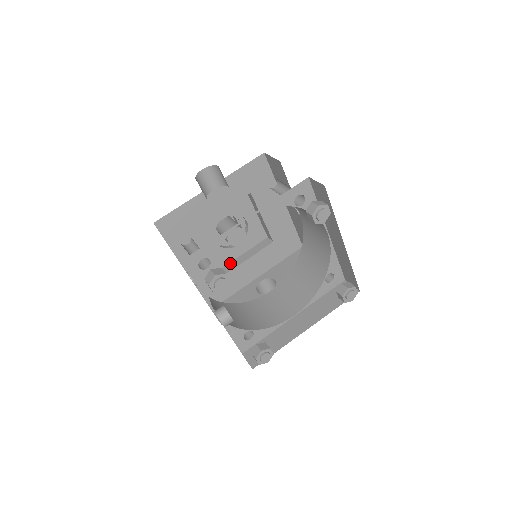
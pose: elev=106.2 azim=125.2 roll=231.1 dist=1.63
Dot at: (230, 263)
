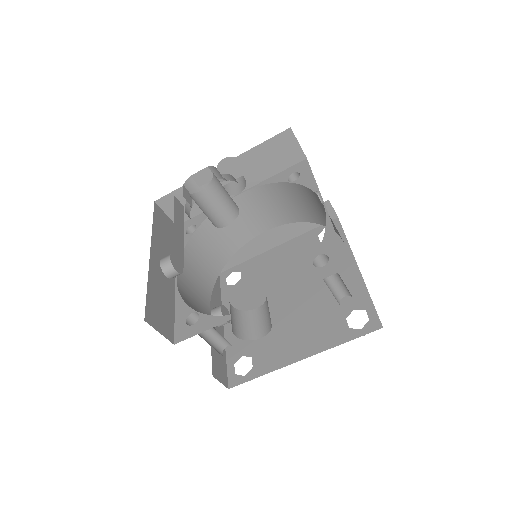
Dot at: occluded
